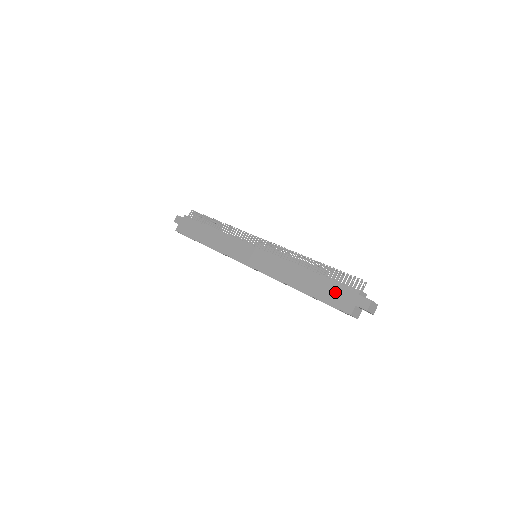
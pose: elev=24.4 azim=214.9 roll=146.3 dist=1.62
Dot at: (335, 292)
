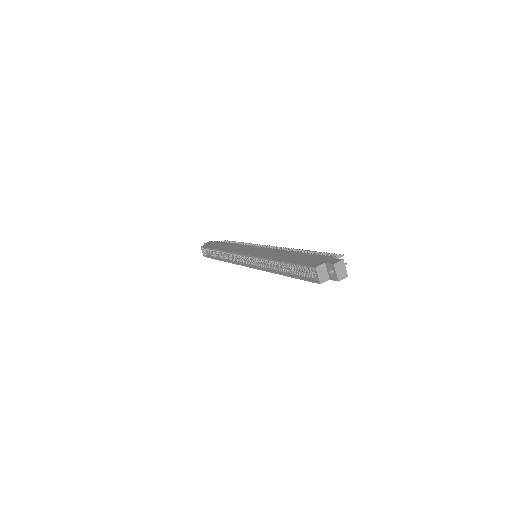
Dot at: (311, 258)
